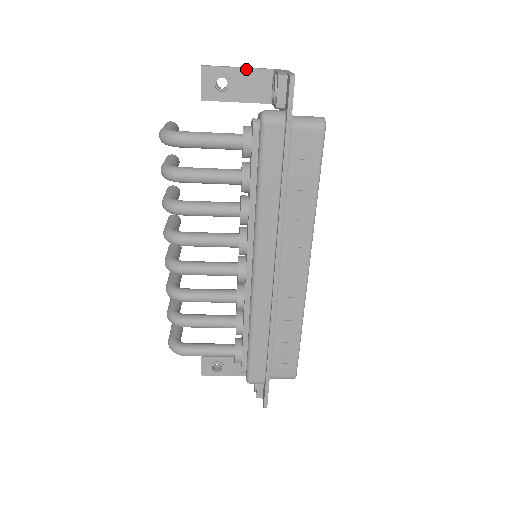
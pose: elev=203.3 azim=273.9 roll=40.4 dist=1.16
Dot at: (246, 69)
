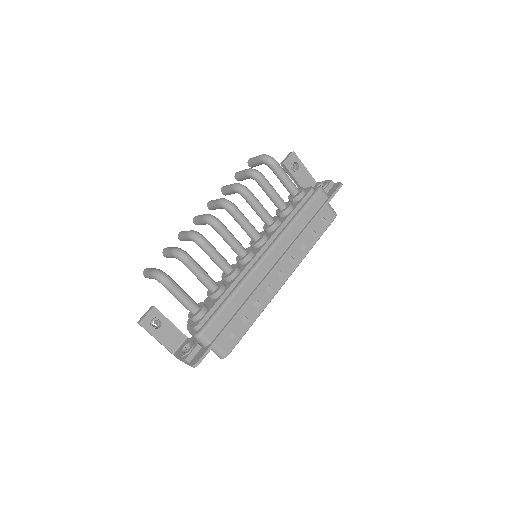
Dot at: (308, 171)
